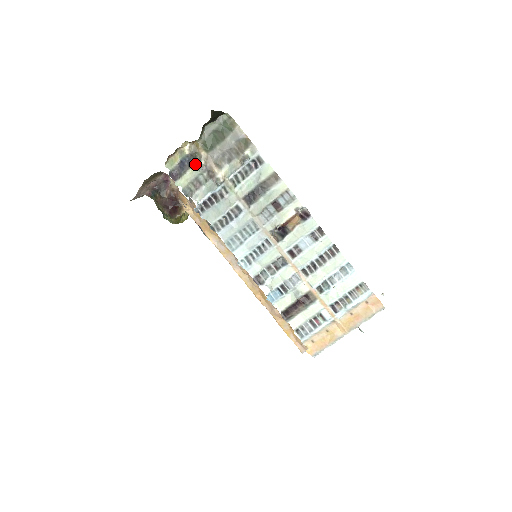
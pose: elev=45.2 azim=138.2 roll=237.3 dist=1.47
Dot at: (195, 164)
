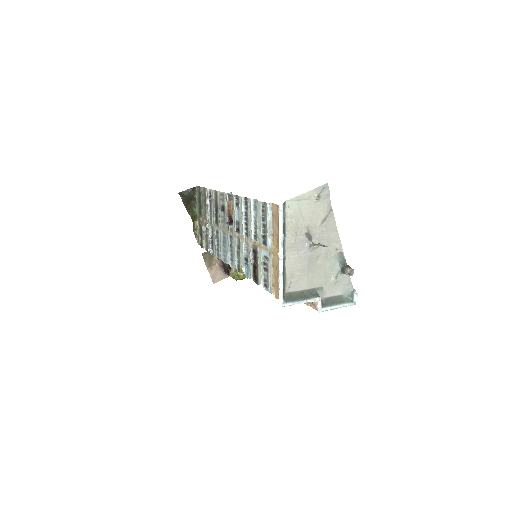
Dot at: occluded
